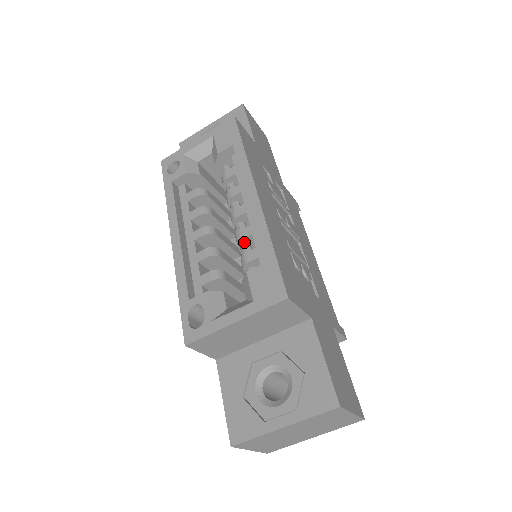
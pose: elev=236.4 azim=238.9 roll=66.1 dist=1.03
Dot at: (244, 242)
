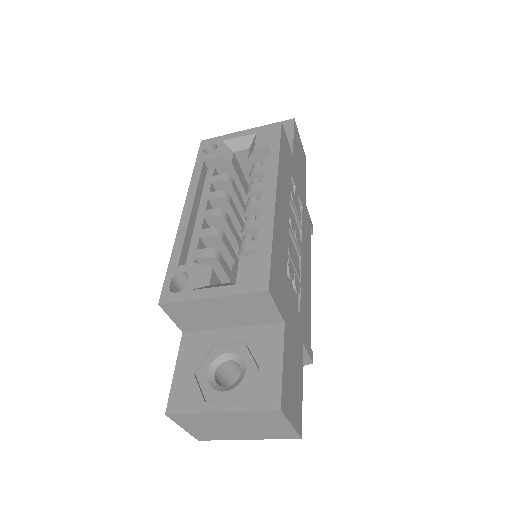
Dot at: (248, 233)
